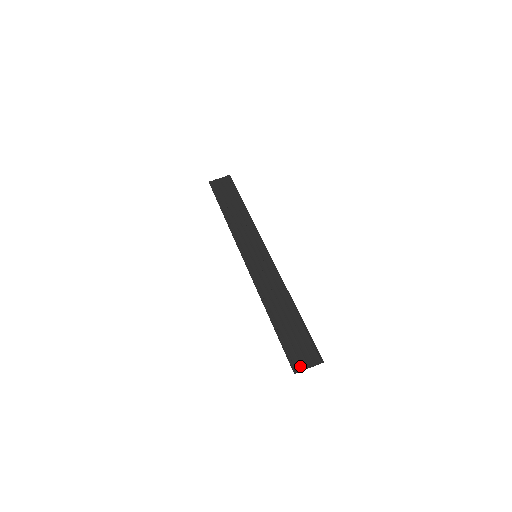
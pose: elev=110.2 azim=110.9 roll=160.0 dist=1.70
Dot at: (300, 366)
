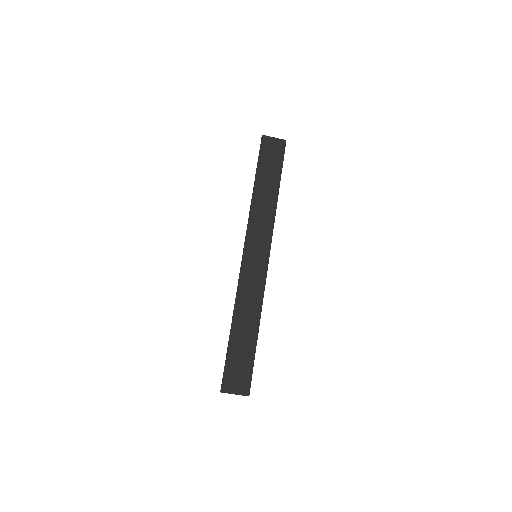
Dot at: (229, 389)
